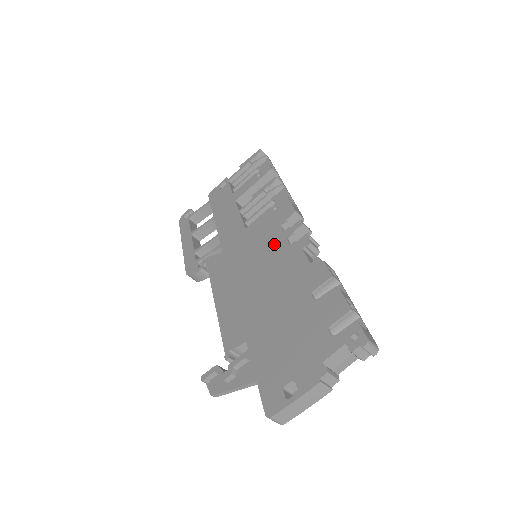
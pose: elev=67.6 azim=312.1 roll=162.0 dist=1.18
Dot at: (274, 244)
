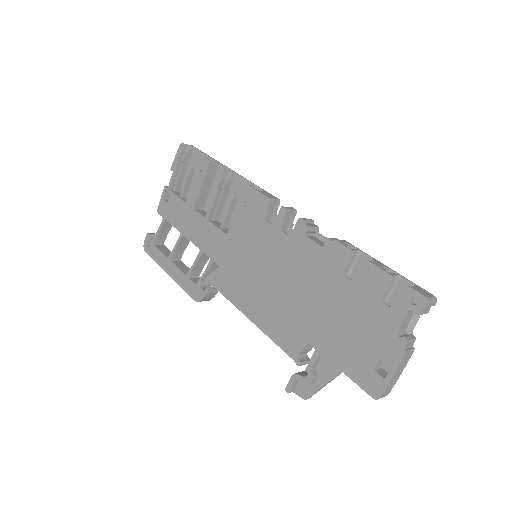
Dot at: (270, 240)
